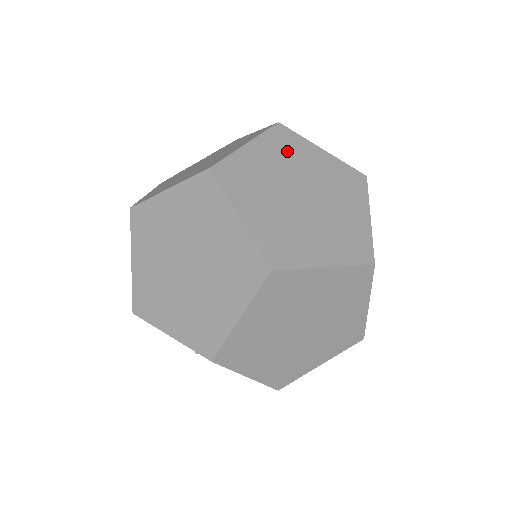
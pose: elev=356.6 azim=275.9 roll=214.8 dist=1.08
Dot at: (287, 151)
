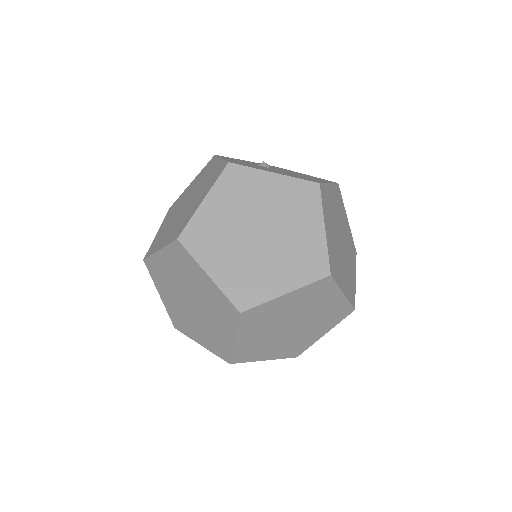
Dot at: (329, 209)
